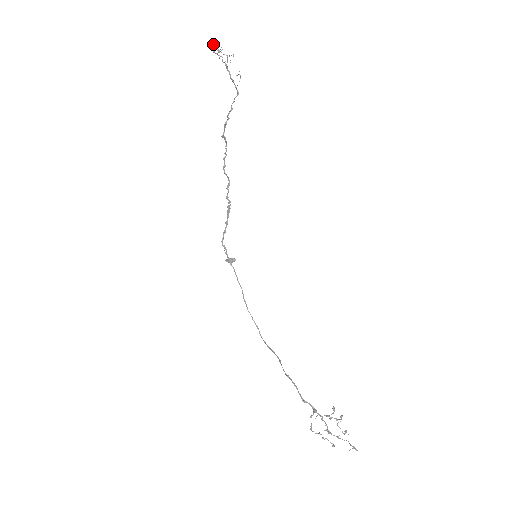
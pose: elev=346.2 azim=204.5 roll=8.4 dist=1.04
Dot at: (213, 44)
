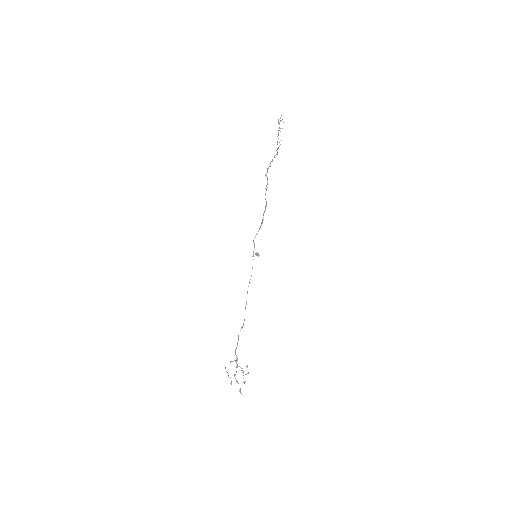
Dot at: (280, 118)
